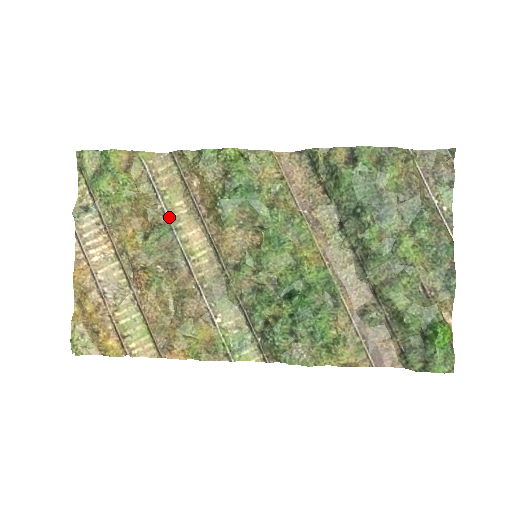
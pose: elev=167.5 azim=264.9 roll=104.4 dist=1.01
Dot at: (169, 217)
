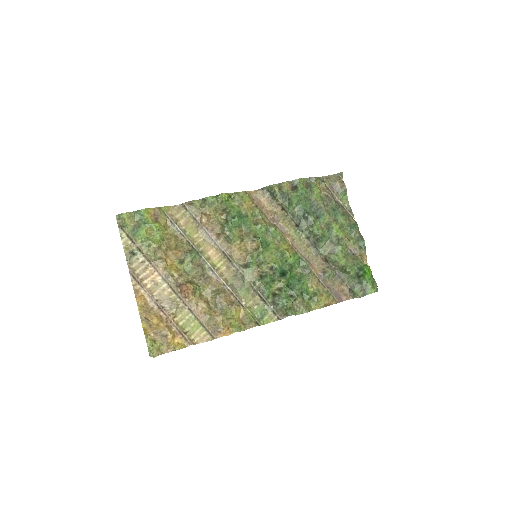
Dot at: (193, 245)
